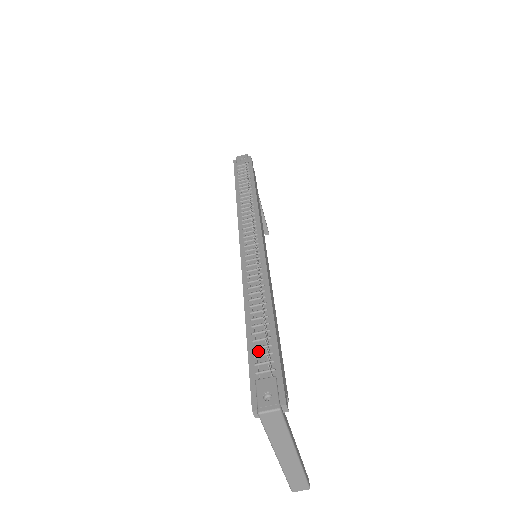
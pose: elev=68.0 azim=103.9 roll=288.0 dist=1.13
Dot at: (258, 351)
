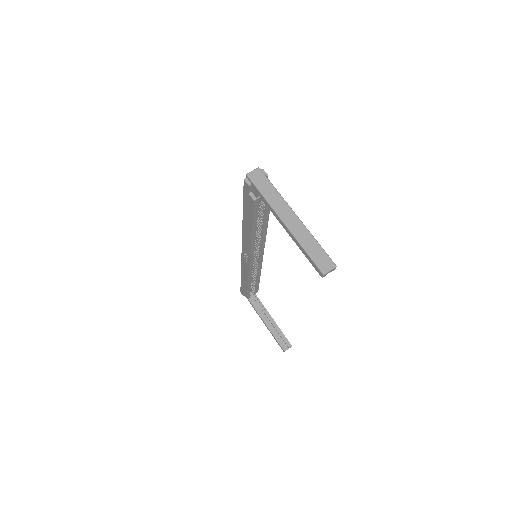
Dot at: occluded
